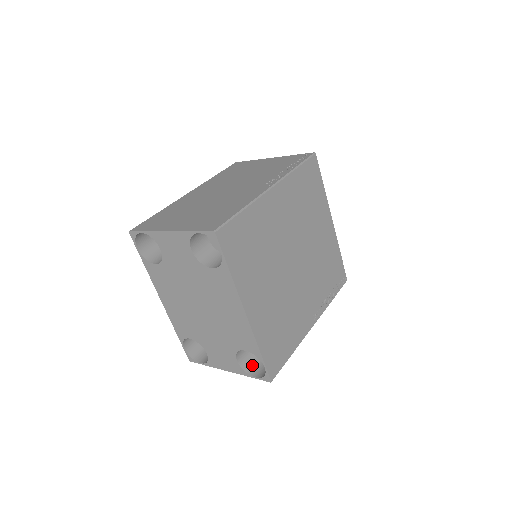
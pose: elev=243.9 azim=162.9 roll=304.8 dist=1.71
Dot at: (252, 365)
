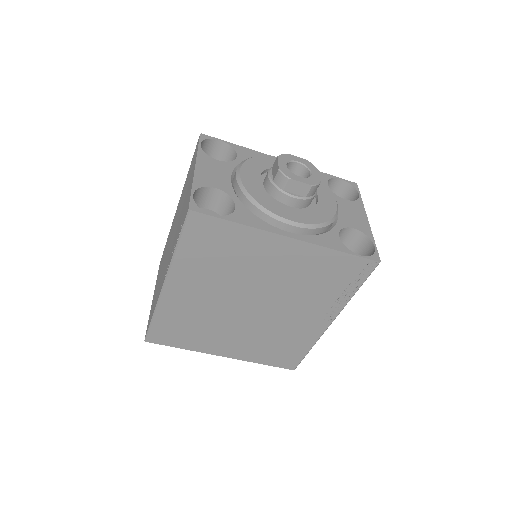
Dot at: occluded
